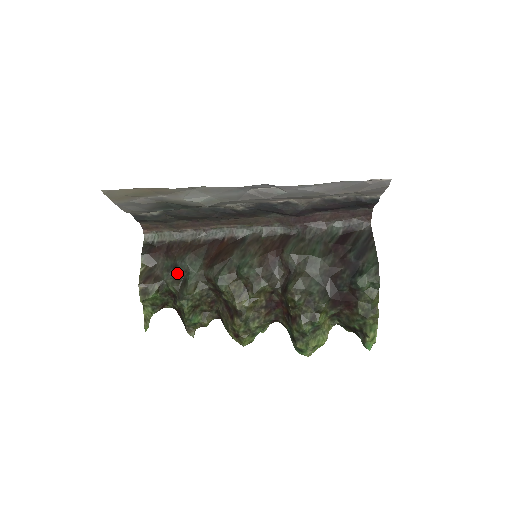
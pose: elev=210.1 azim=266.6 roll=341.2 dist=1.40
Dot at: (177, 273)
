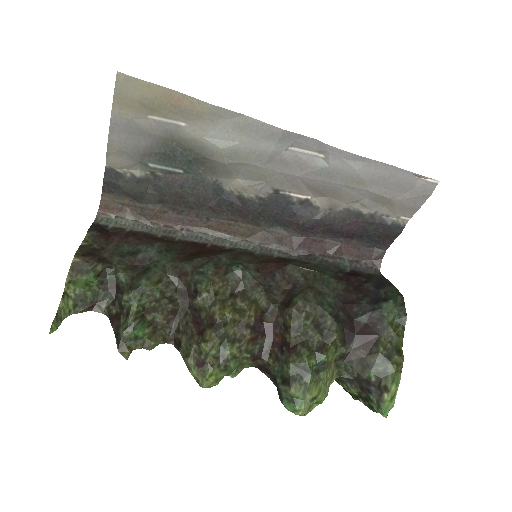
Dot at: (135, 260)
